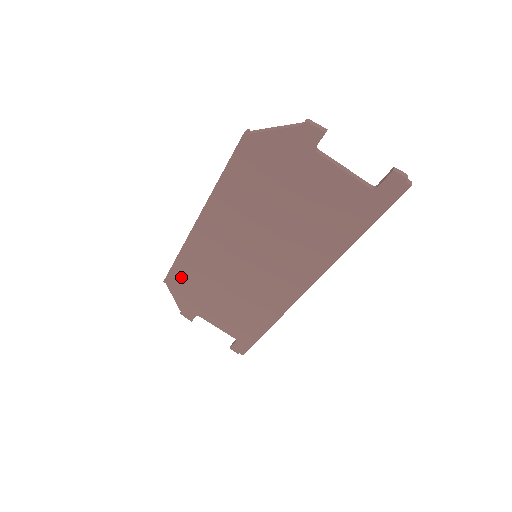
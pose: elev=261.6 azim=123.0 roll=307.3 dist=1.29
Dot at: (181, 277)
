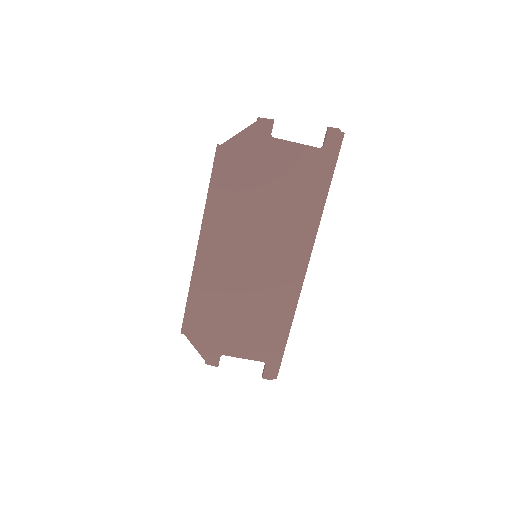
Dot at: (196, 317)
